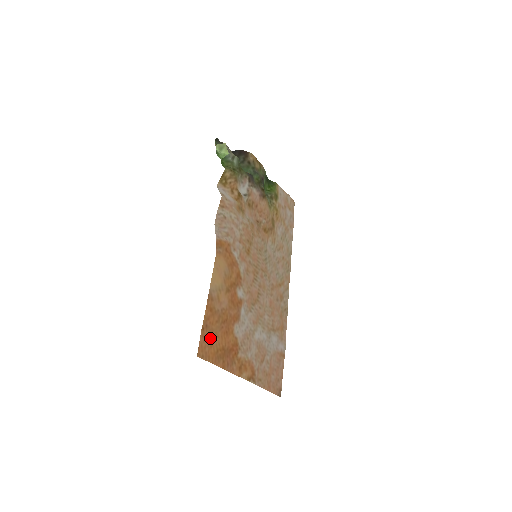
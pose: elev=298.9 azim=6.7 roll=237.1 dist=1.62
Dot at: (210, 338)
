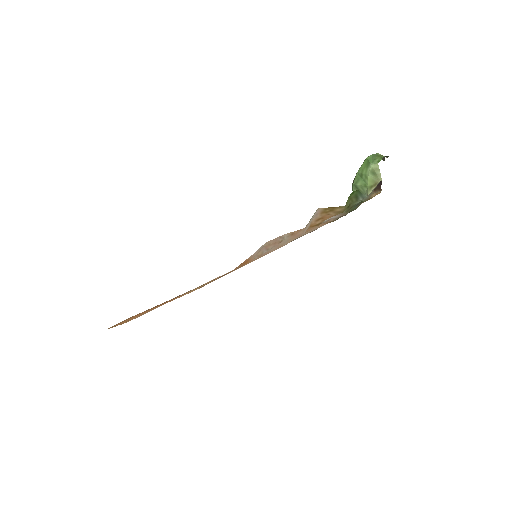
Dot at: occluded
